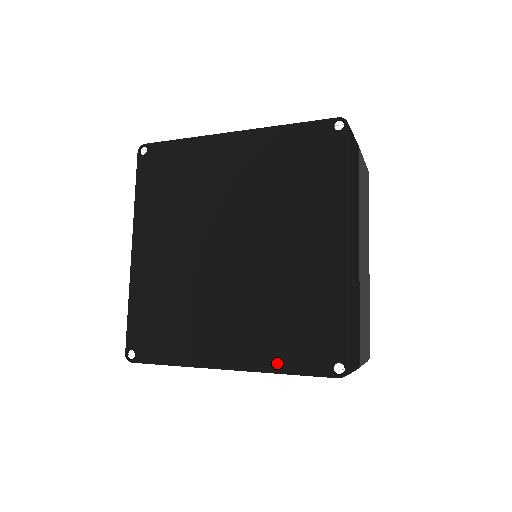
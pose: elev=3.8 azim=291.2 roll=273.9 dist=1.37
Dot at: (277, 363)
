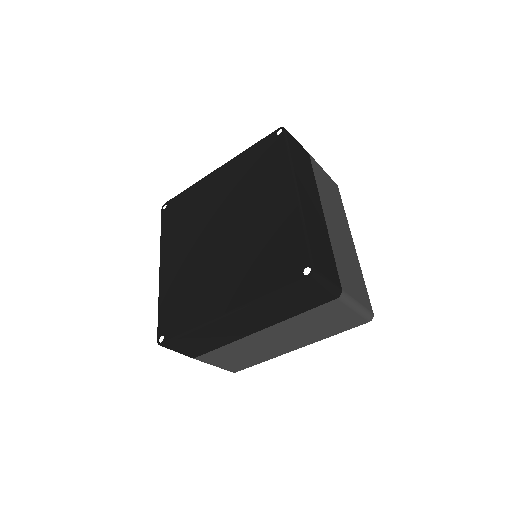
Dot at: (263, 290)
